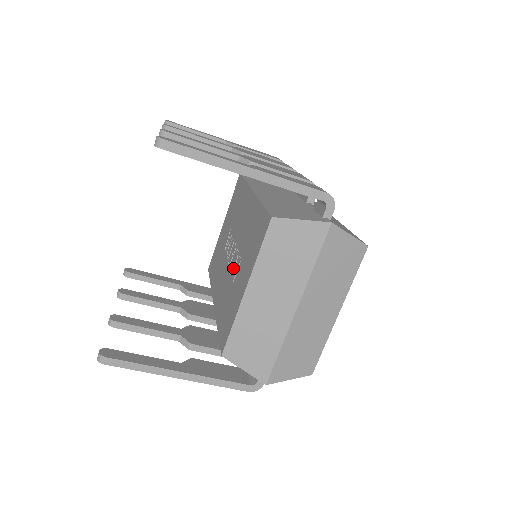
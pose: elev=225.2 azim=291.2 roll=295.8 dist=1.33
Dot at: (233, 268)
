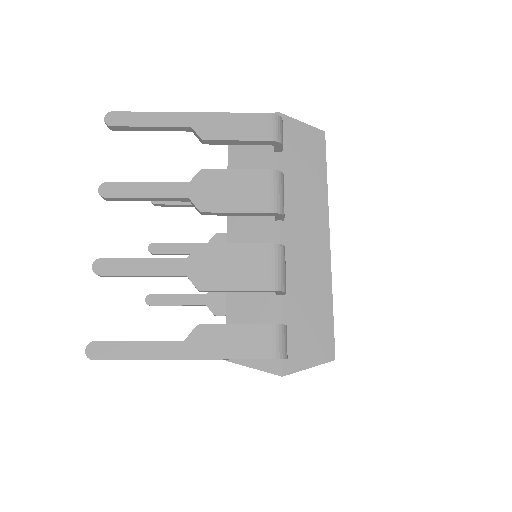
Dot at: occluded
